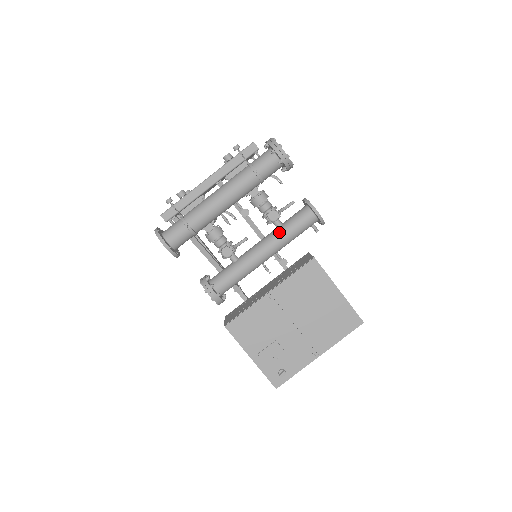
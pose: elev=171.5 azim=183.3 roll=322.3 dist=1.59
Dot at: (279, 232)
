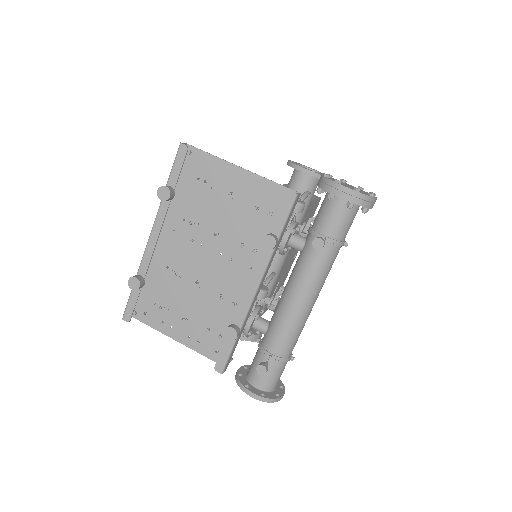
Dot at: occluded
